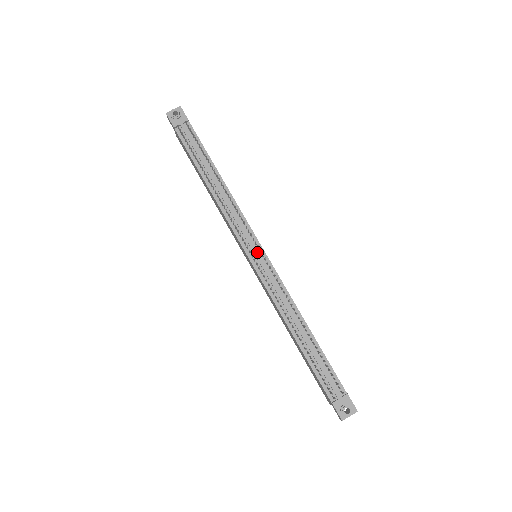
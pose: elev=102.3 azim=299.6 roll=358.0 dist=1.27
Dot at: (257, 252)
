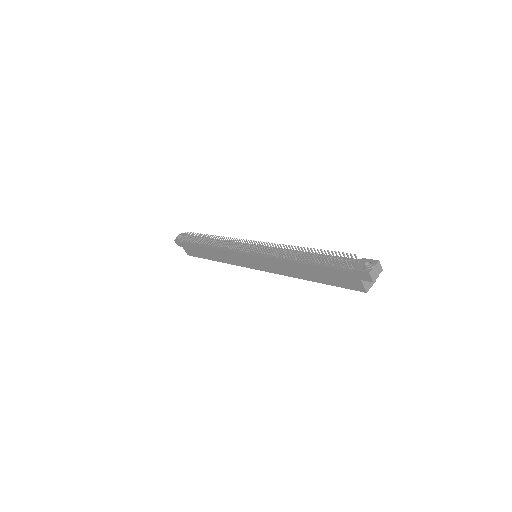
Dot at: occluded
